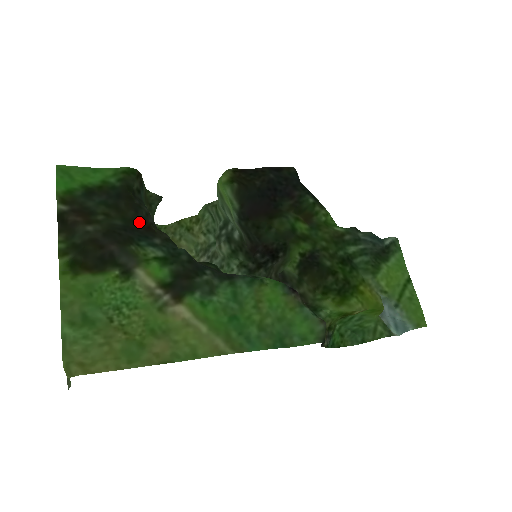
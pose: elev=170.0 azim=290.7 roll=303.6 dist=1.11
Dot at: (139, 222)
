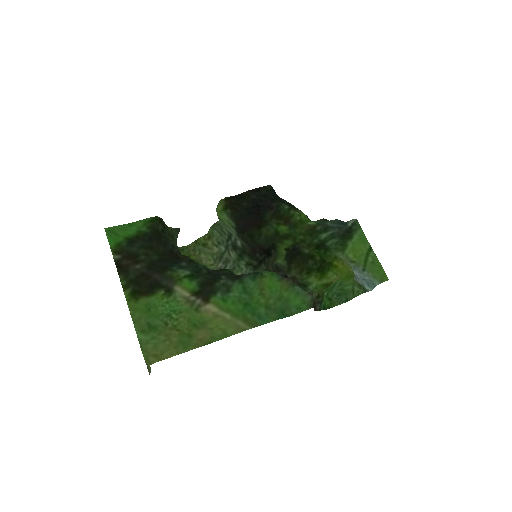
Dot at: (168, 253)
